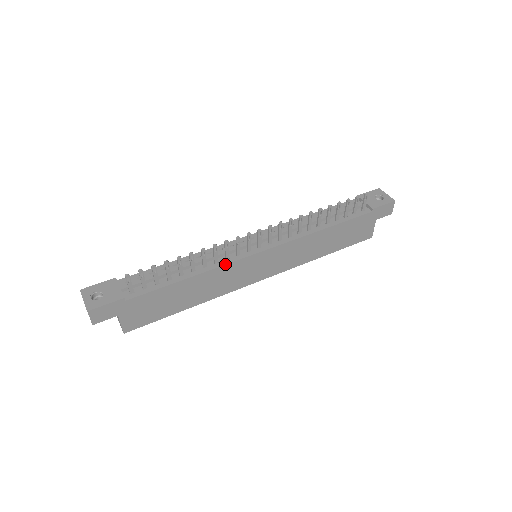
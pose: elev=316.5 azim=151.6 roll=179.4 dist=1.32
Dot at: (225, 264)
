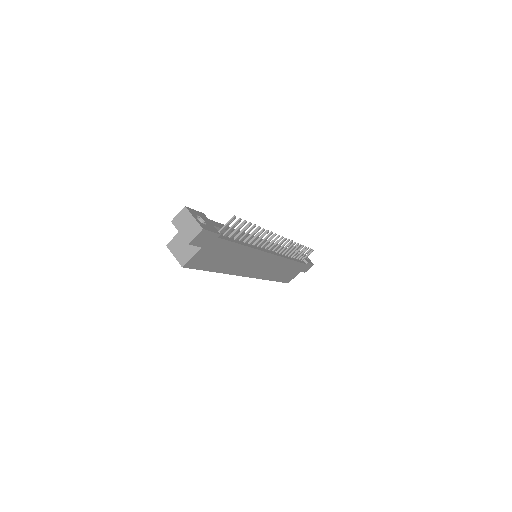
Dot at: (259, 249)
